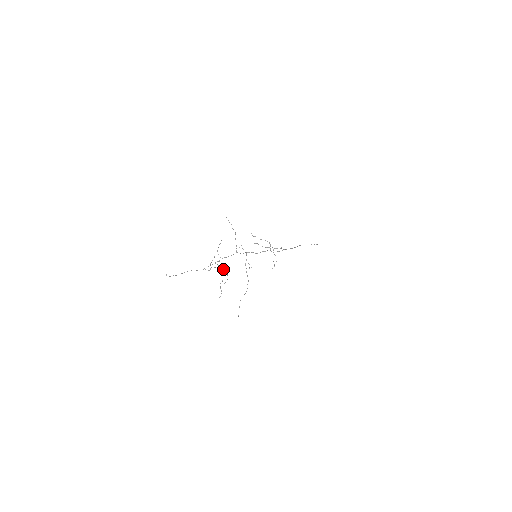
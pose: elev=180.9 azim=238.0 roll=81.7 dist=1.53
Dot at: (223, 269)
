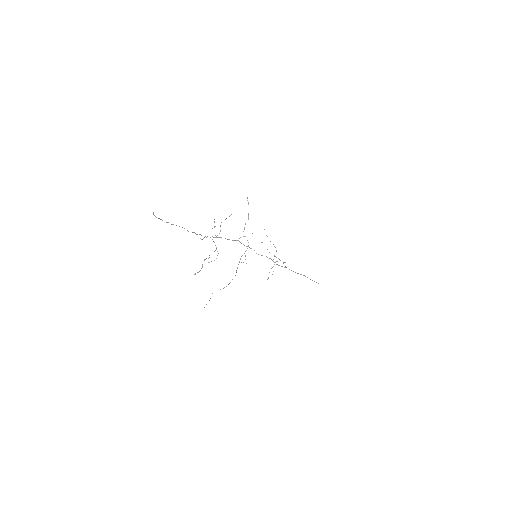
Dot at: (216, 247)
